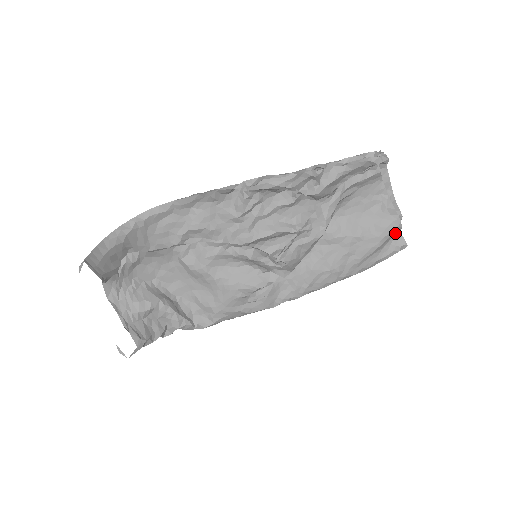
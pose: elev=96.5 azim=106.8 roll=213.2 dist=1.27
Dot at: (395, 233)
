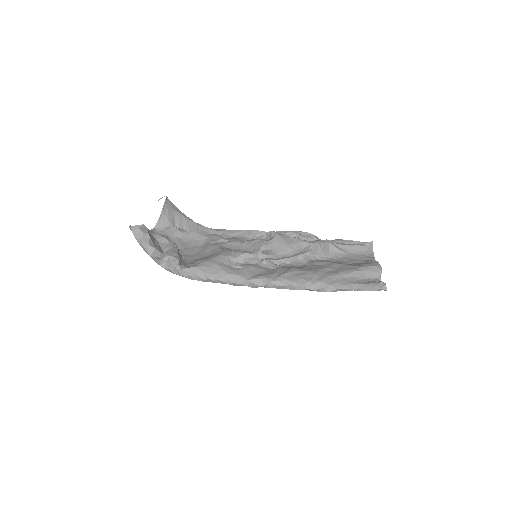
Dot at: (374, 273)
